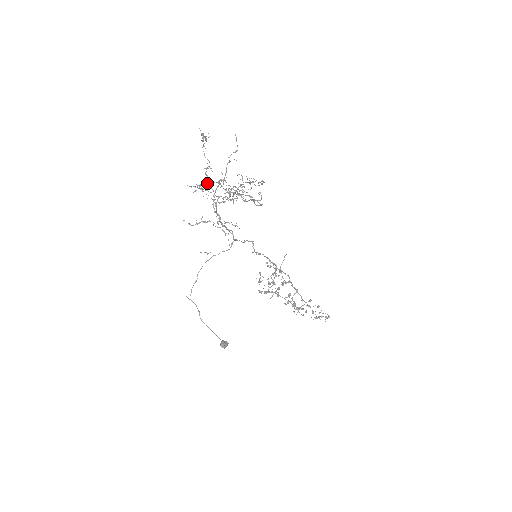
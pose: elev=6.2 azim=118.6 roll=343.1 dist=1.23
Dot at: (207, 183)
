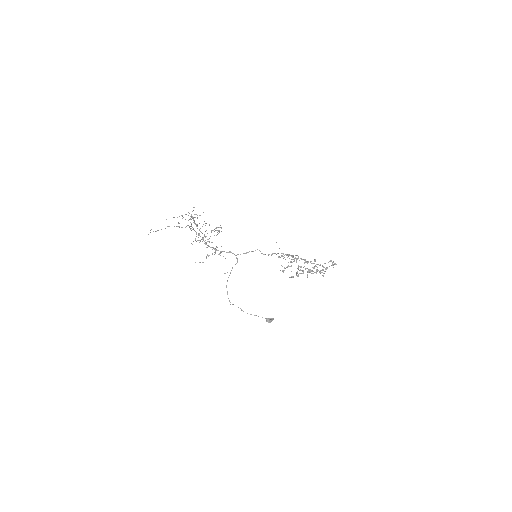
Dot at: occluded
